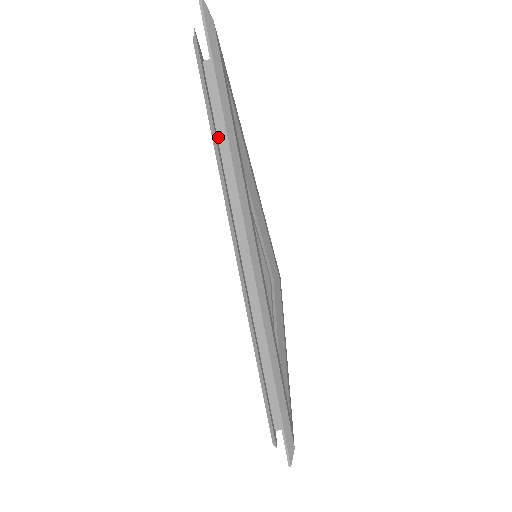
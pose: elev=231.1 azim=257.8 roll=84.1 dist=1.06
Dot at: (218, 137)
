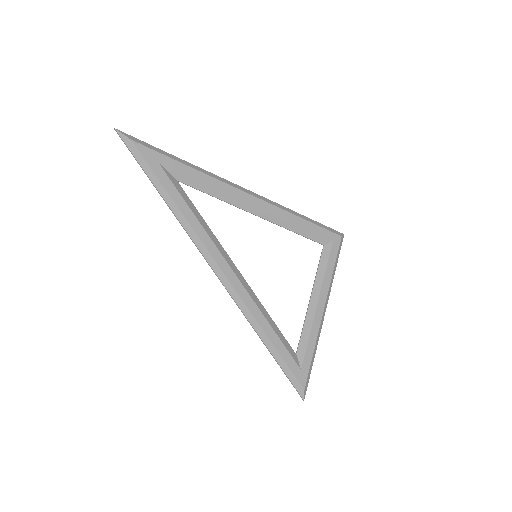
Dot at: occluded
